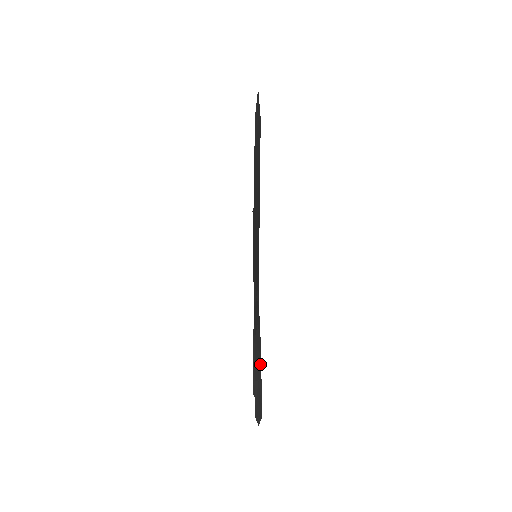
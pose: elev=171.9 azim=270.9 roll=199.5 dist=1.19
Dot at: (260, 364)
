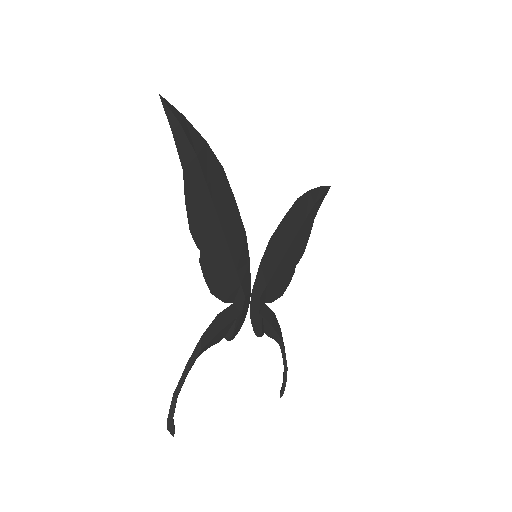
Dot at: (184, 378)
